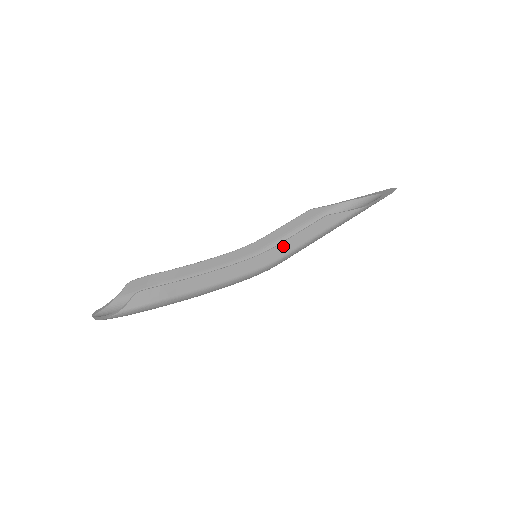
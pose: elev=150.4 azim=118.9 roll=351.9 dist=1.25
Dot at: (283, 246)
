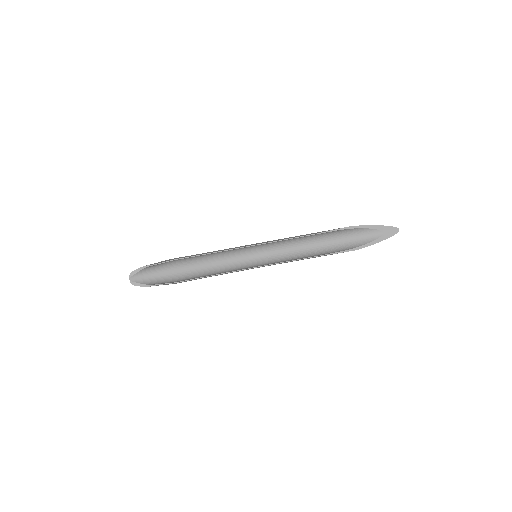
Dot at: occluded
